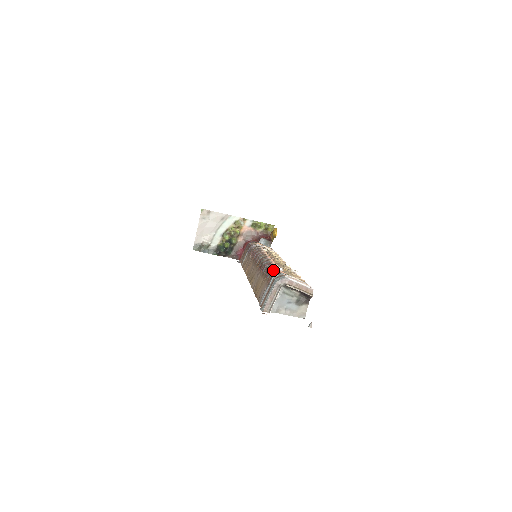
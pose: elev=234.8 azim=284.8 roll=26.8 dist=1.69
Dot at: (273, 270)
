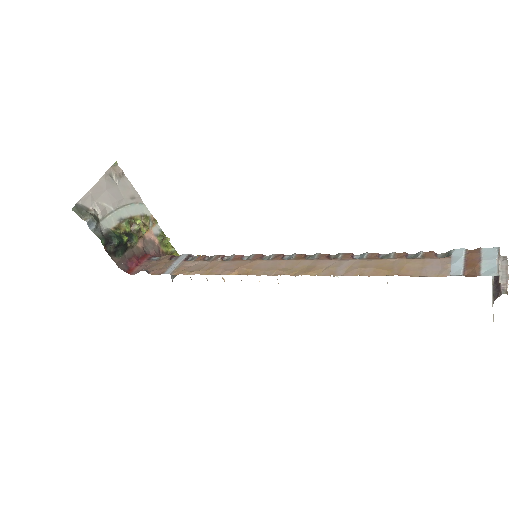
Dot at: (406, 253)
